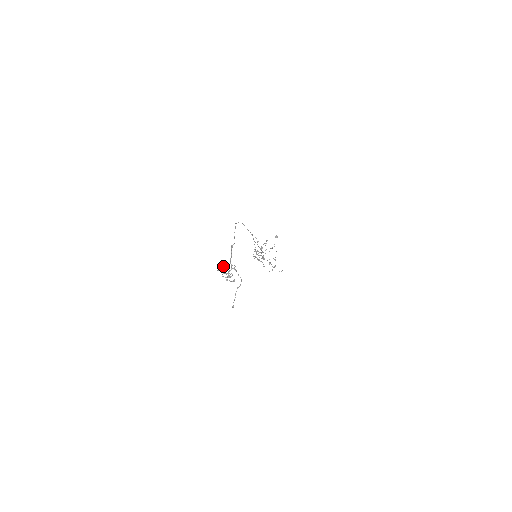
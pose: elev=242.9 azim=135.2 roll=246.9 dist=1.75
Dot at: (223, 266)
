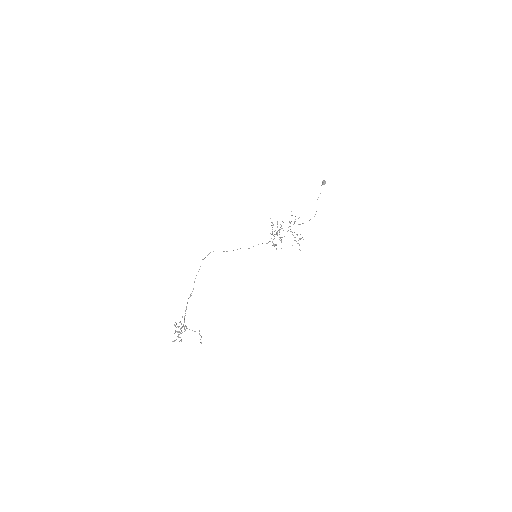
Dot at: (174, 325)
